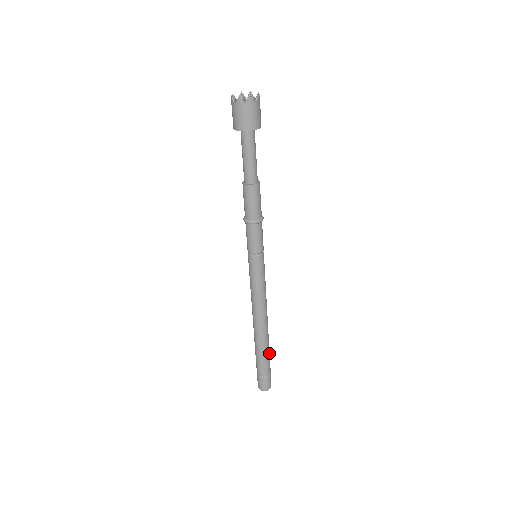
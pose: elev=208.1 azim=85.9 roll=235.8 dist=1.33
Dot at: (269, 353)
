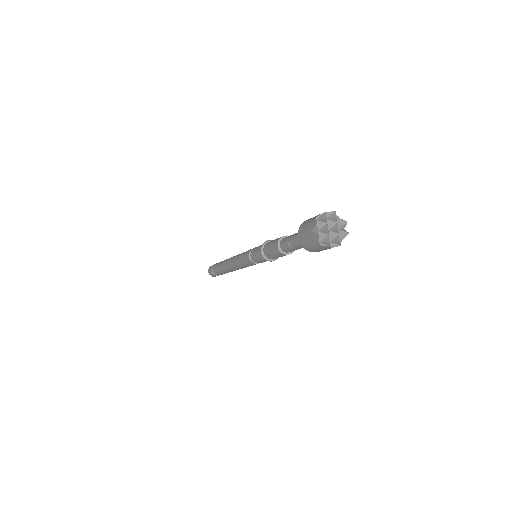
Dot at: occluded
